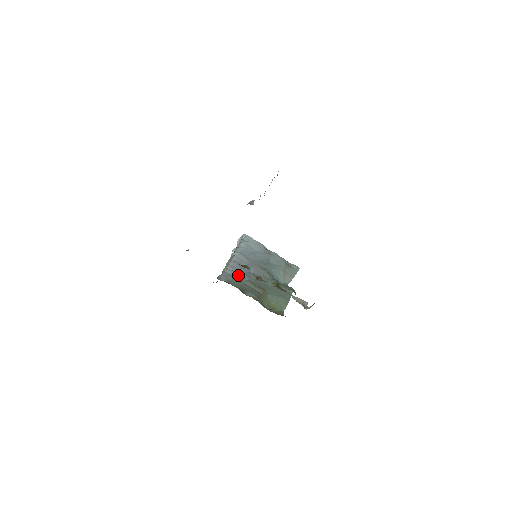
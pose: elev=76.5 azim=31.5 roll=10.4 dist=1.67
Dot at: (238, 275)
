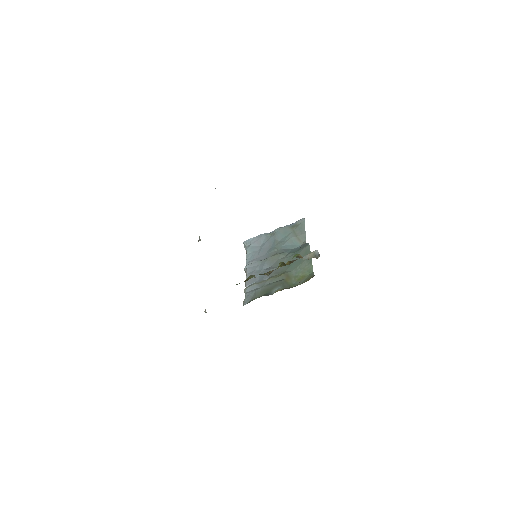
Dot at: (257, 284)
